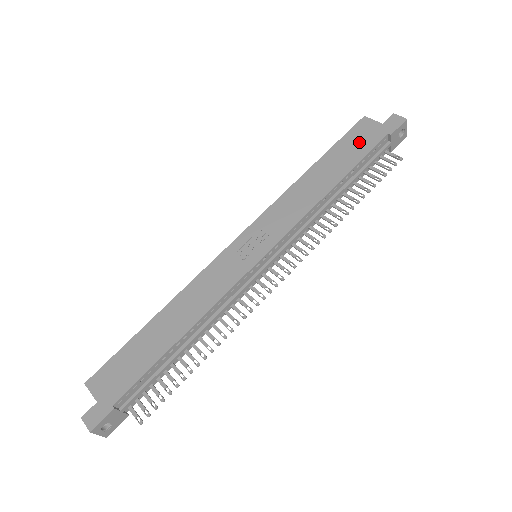
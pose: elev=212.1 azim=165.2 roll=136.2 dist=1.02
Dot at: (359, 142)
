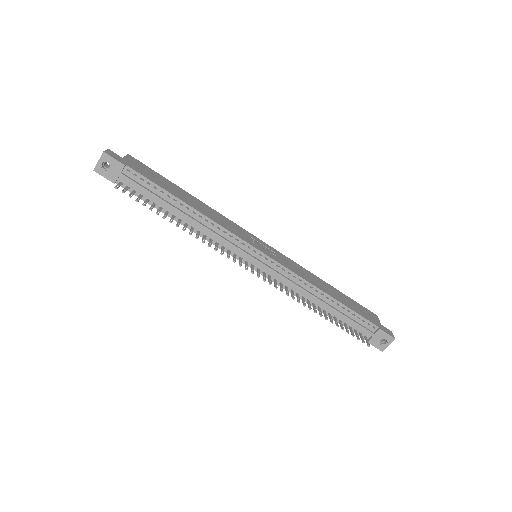
Dot at: (362, 311)
